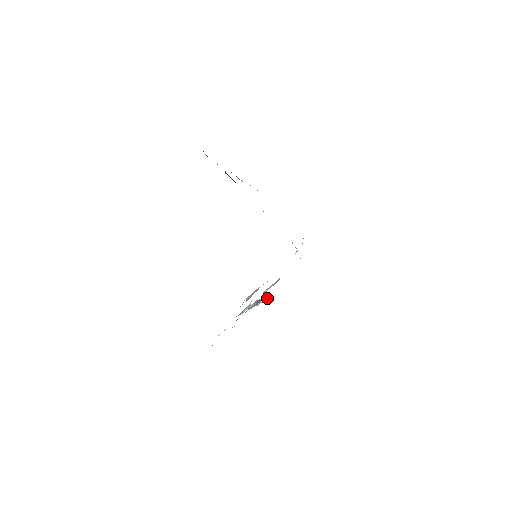
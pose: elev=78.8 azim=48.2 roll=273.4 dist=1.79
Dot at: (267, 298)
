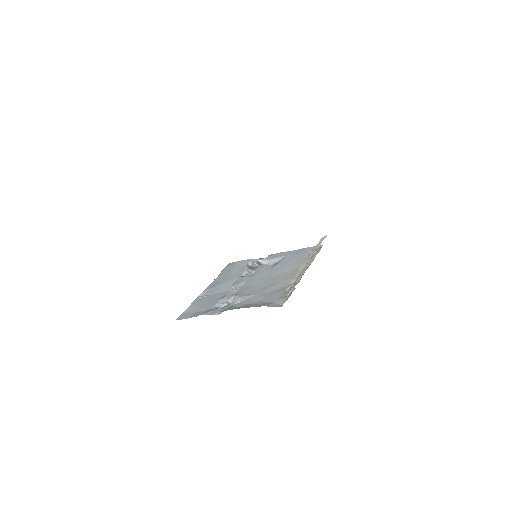
Dot at: occluded
